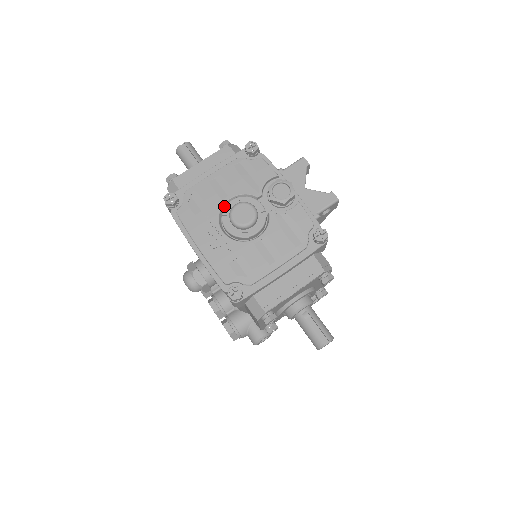
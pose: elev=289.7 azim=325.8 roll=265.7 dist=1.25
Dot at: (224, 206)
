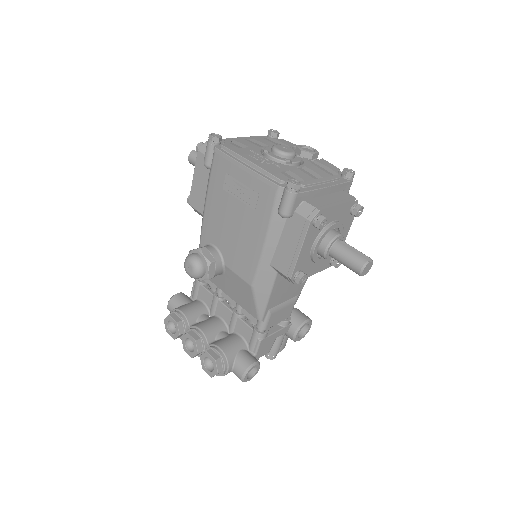
Dot at: (262, 151)
